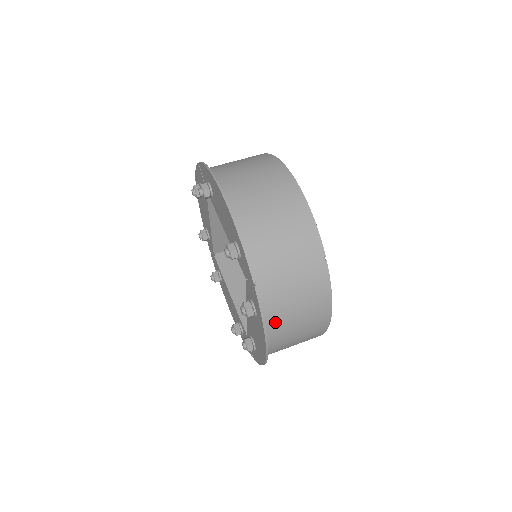
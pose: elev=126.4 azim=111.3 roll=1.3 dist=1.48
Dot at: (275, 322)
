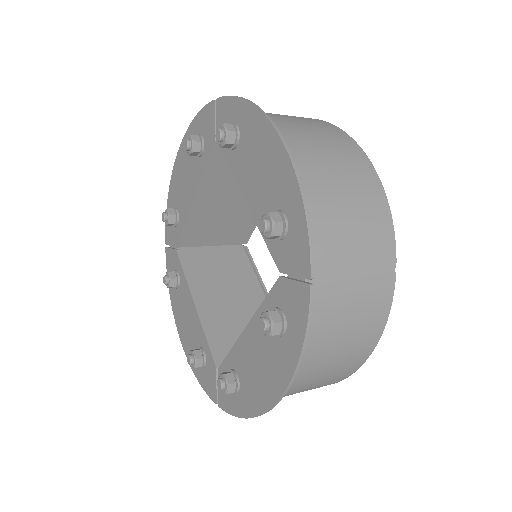
Dot at: (309, 351)
